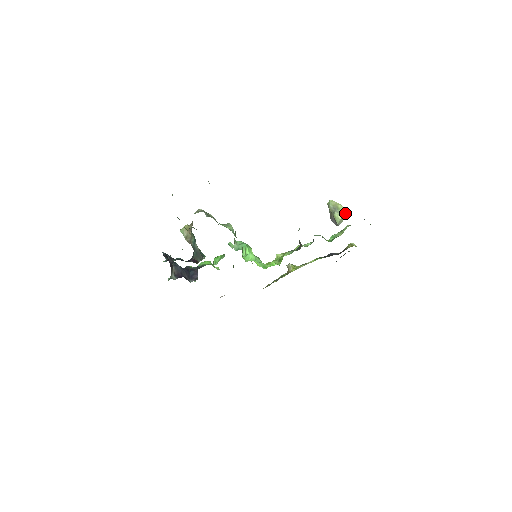
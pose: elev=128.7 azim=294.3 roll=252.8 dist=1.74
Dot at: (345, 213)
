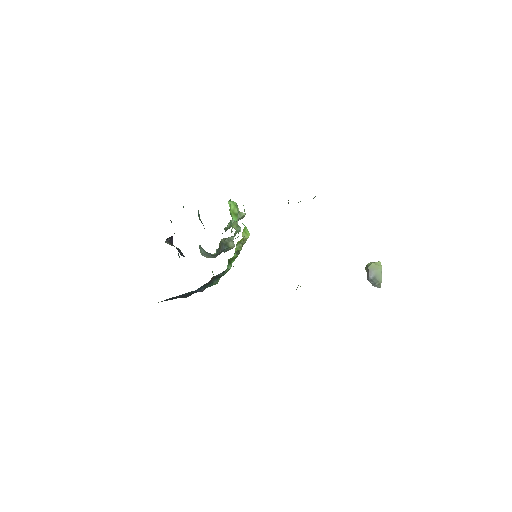
Dot at: (380, 262)
